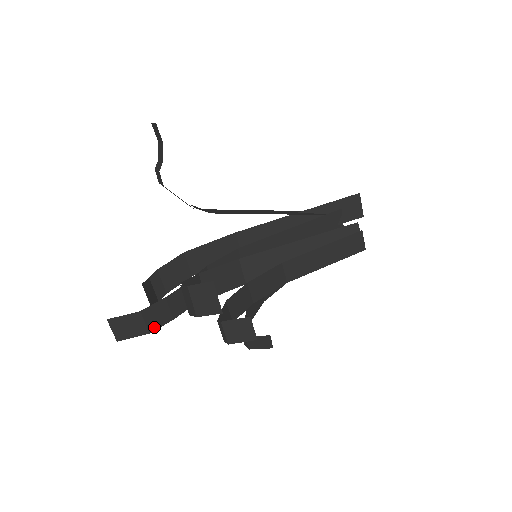
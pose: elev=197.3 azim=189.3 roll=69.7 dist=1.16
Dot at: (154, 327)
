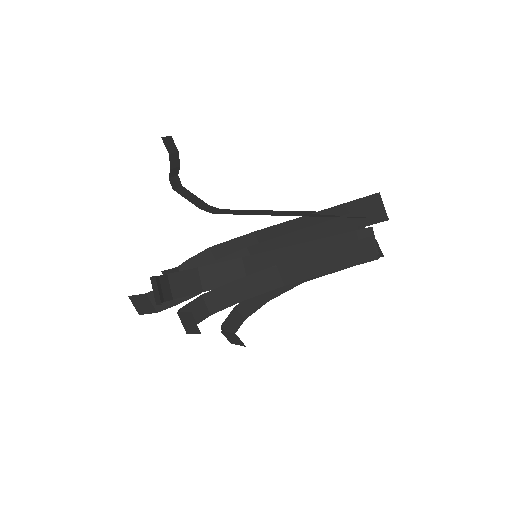
Dot at: (161, 308)
